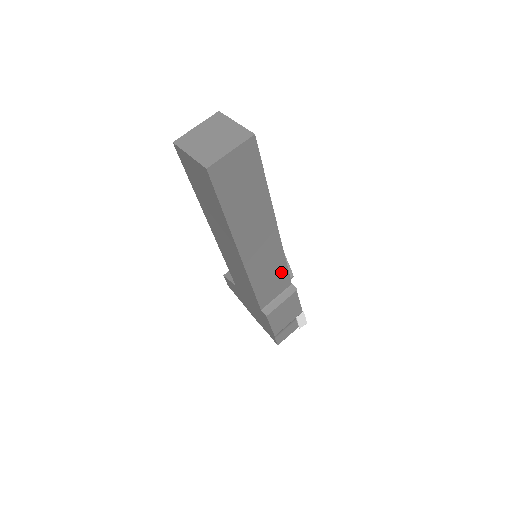
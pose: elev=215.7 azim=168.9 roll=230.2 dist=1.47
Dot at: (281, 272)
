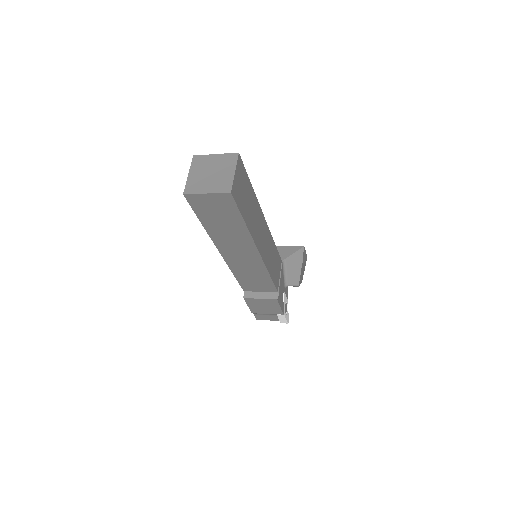
Dot at: (265, 280)
